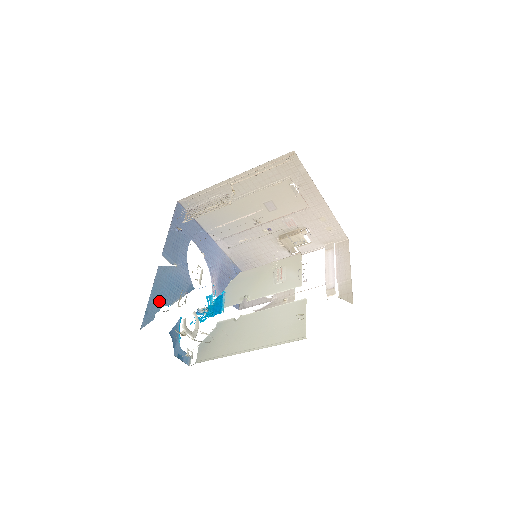
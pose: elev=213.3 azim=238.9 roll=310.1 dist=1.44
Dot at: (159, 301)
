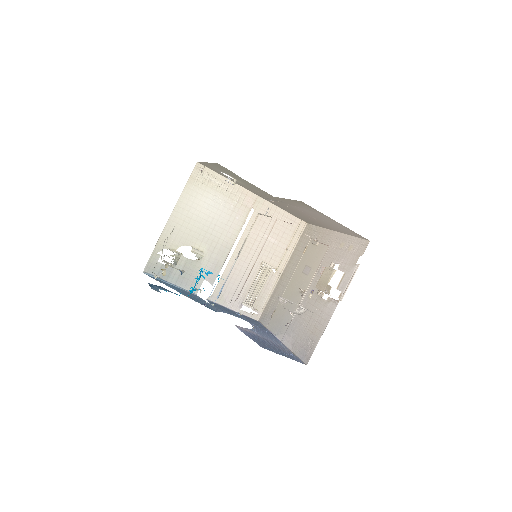
Dot at: occluded
